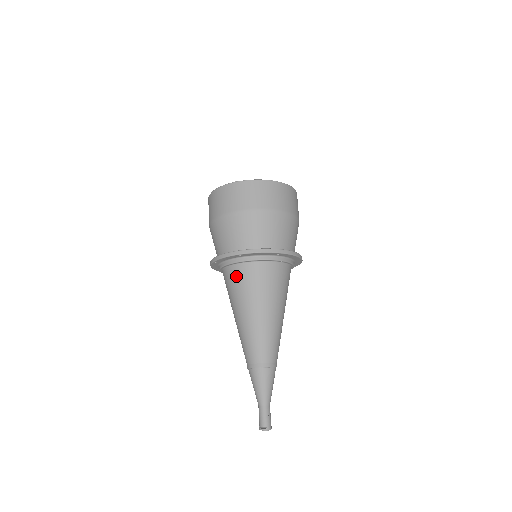
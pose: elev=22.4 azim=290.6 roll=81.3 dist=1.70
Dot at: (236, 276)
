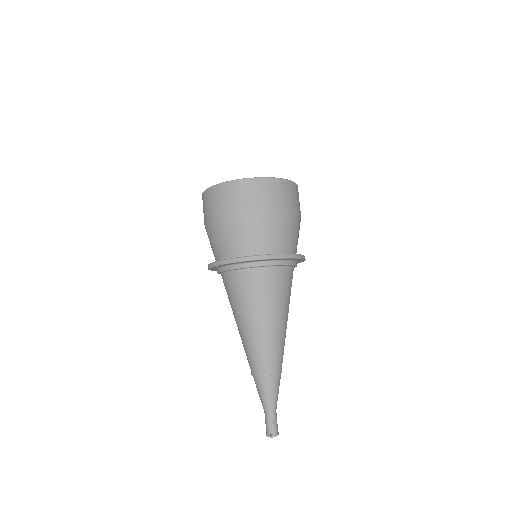
Dot at: (240, 282)
